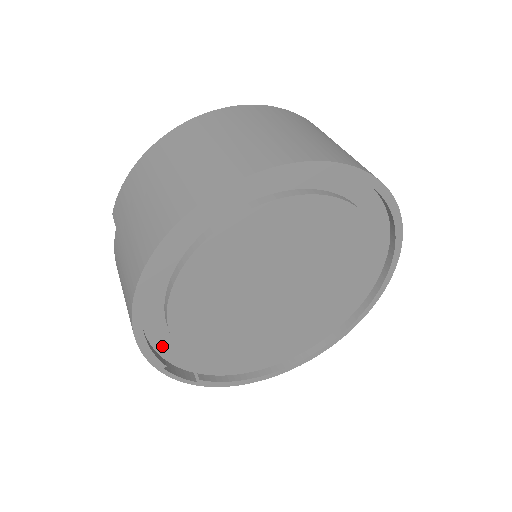
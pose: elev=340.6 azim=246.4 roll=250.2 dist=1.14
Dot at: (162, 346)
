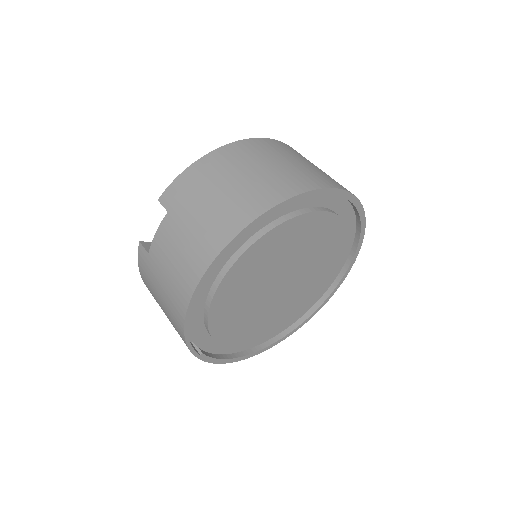
Dot at: (193, 317)
